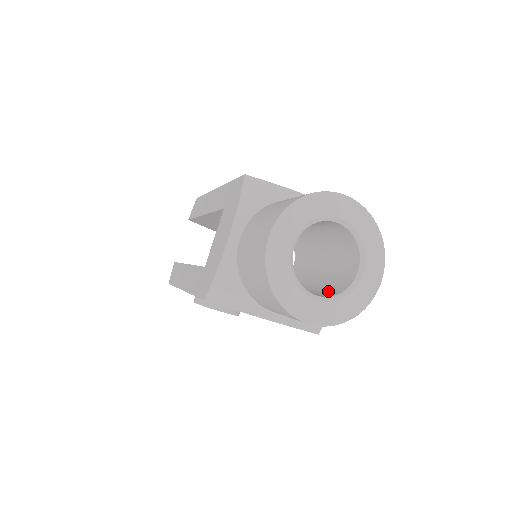
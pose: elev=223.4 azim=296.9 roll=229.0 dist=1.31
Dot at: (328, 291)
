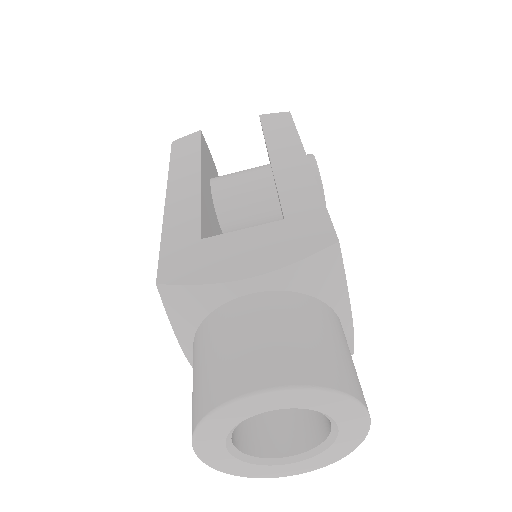
Dot at: (250, 428)
